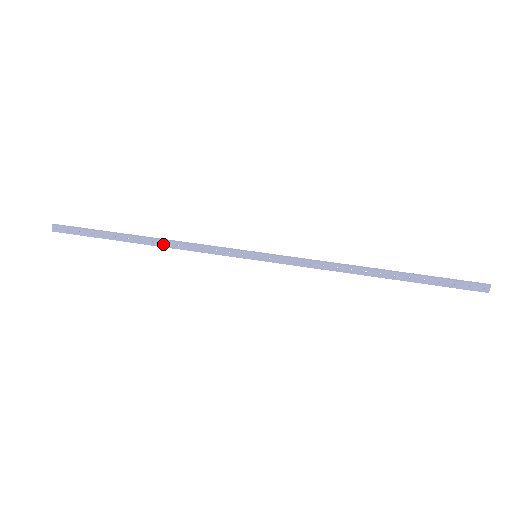
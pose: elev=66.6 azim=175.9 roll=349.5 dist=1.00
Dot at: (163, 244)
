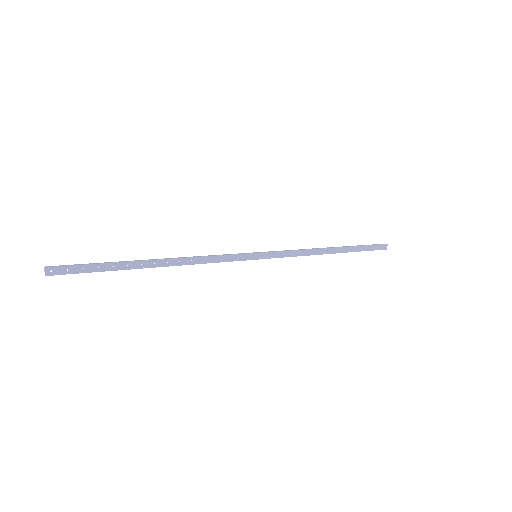
Dot at: (178, 262)
